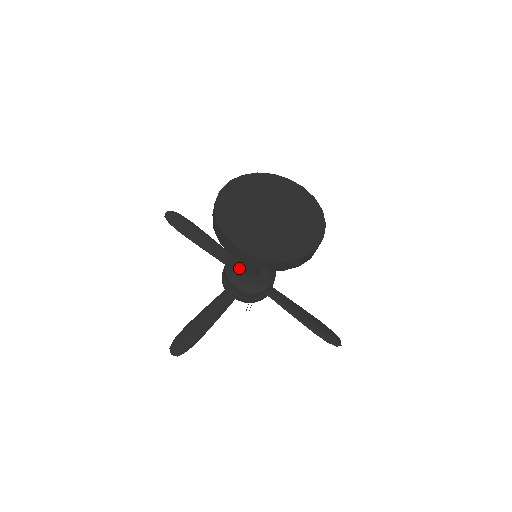
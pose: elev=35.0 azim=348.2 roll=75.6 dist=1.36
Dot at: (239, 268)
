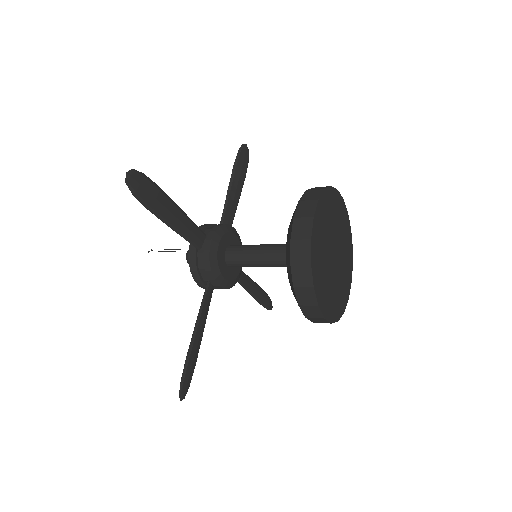
Dot at: (223, 260)
